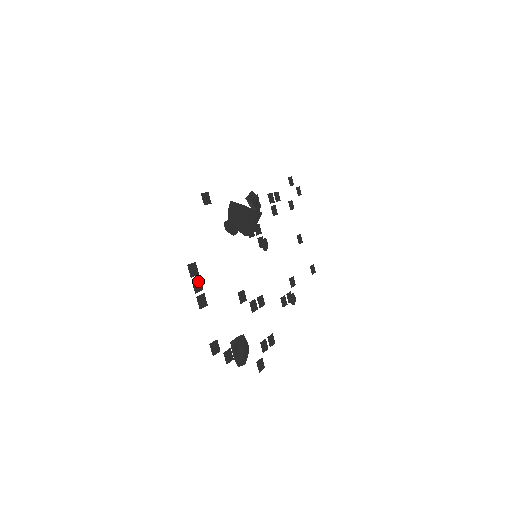
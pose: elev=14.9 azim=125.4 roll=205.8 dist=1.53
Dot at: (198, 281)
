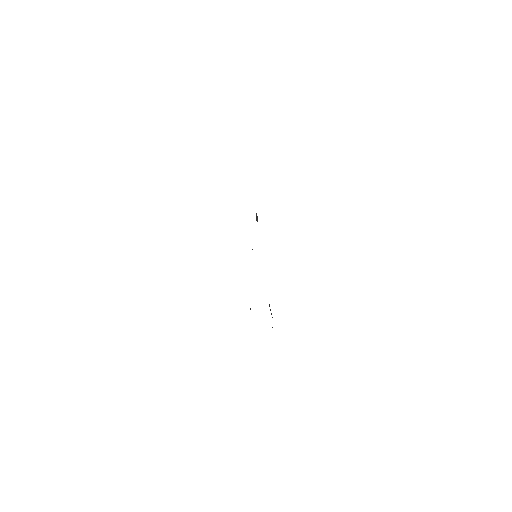
Dot at: occluded
